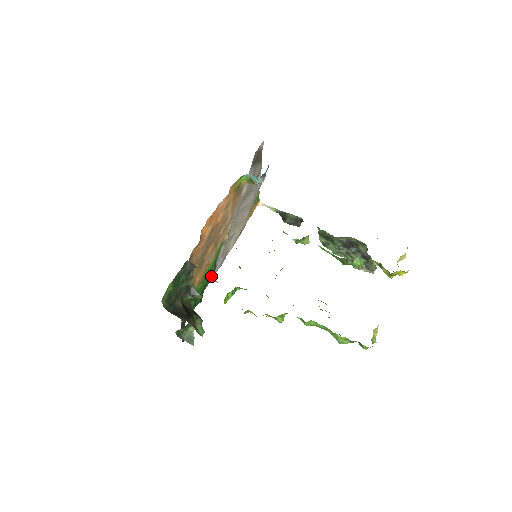
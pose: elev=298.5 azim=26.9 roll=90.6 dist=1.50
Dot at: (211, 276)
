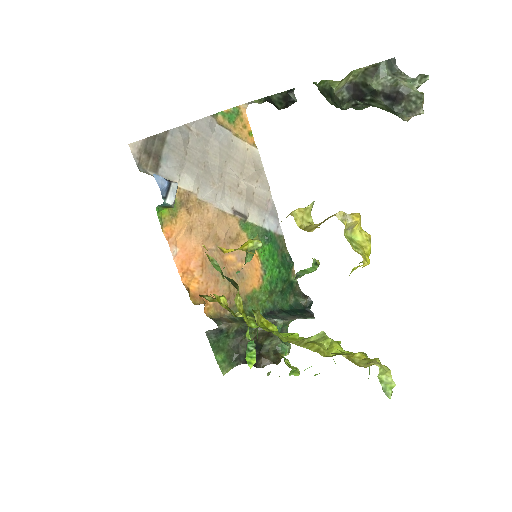
Dot at: (276, 239)
